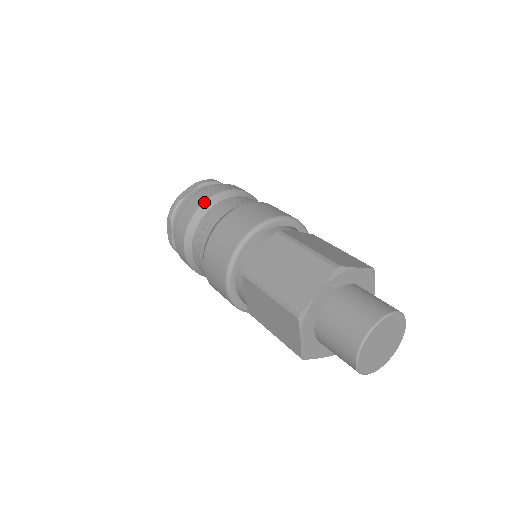
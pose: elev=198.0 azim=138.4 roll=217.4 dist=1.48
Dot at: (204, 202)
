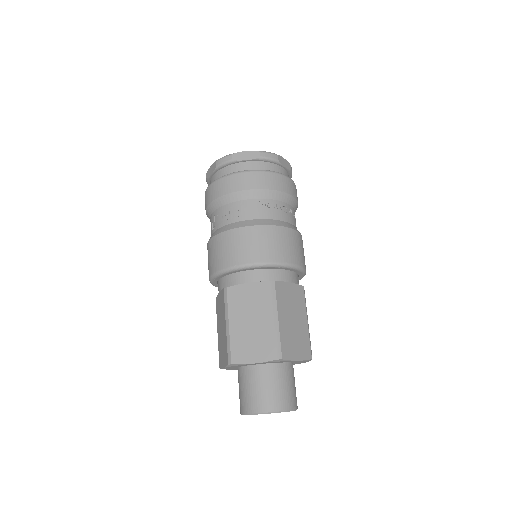
Dot at: (246, 190)
